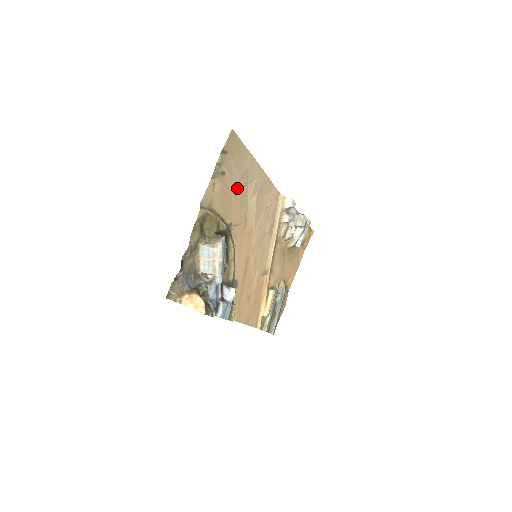
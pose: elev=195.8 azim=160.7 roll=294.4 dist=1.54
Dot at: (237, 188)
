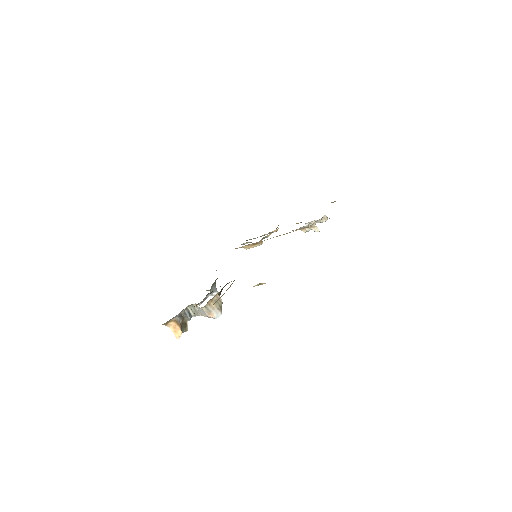
Dot at: occluded
